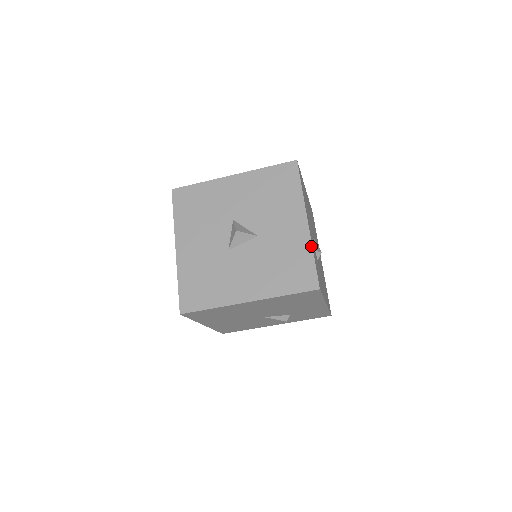
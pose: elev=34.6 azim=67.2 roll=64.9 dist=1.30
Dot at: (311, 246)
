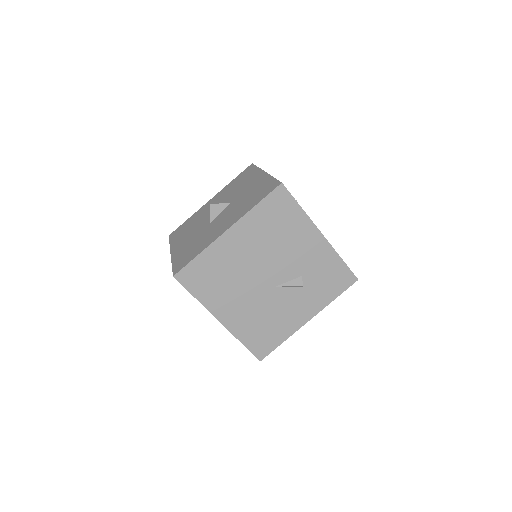
Dot at: (270, 176)
